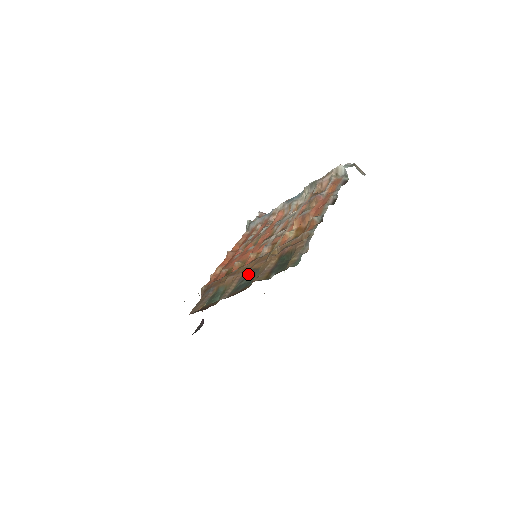
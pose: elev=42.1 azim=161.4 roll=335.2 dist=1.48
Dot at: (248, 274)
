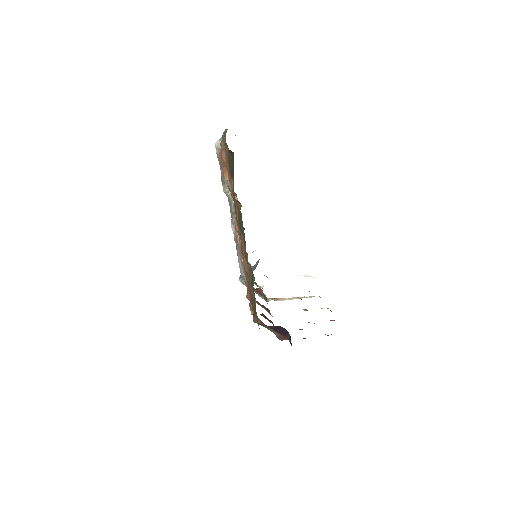
Dot at: (240, 227)
